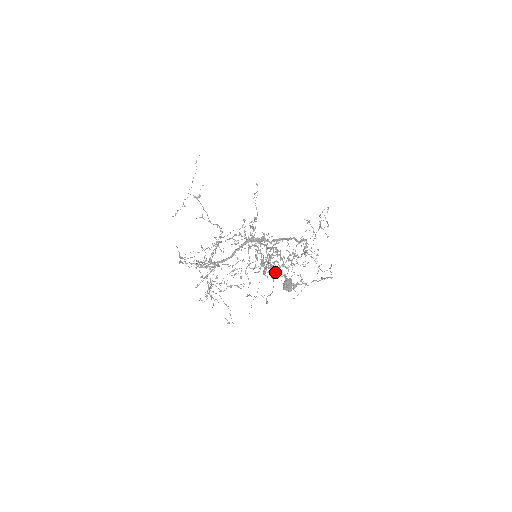
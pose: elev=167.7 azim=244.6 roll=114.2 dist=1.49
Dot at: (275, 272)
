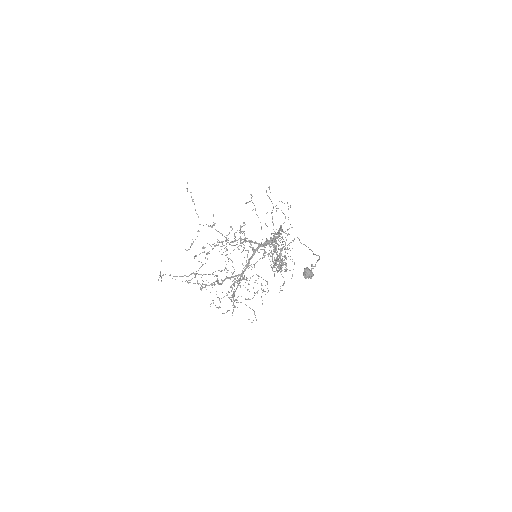
Dot at: occluded
